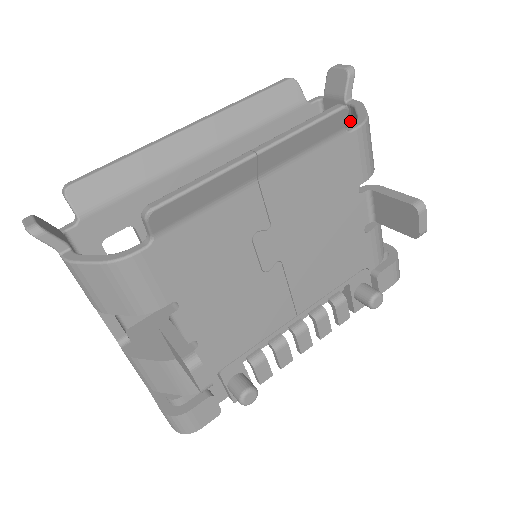
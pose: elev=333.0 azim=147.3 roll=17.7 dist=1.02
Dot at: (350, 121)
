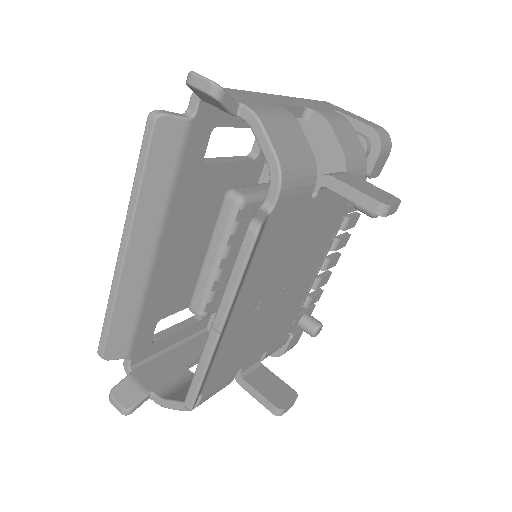
Dot at: occluded
